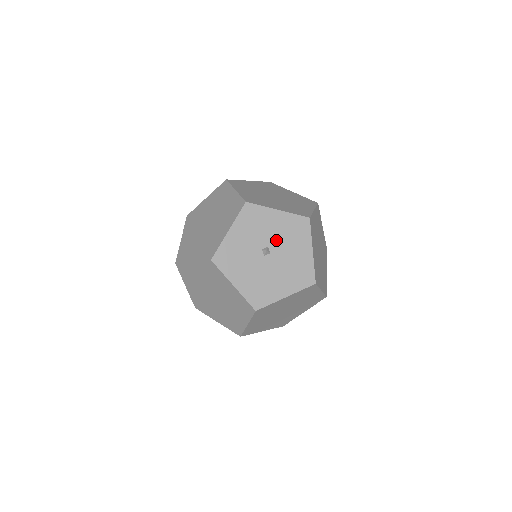
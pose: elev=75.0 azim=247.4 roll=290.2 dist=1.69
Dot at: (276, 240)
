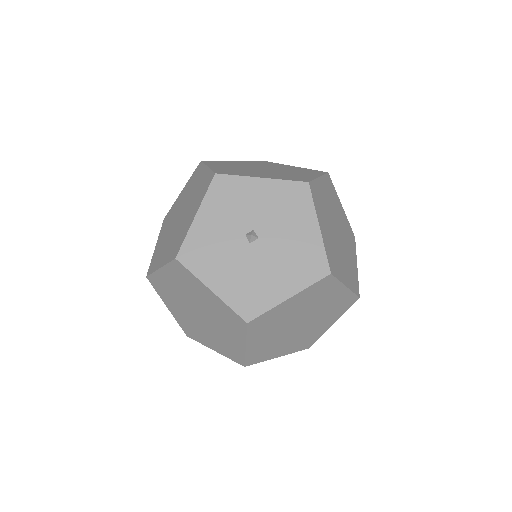
Dot at: (264, 219)
